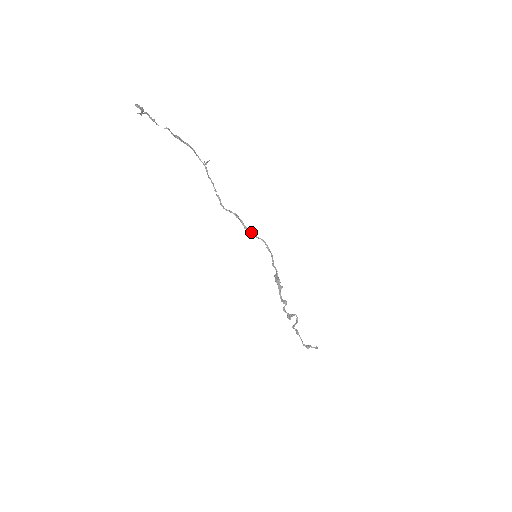
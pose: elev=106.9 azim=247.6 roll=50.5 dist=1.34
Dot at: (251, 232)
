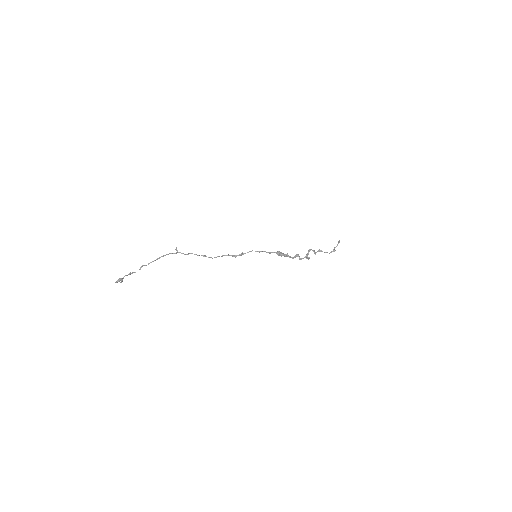
Dot at: (240, 255)
